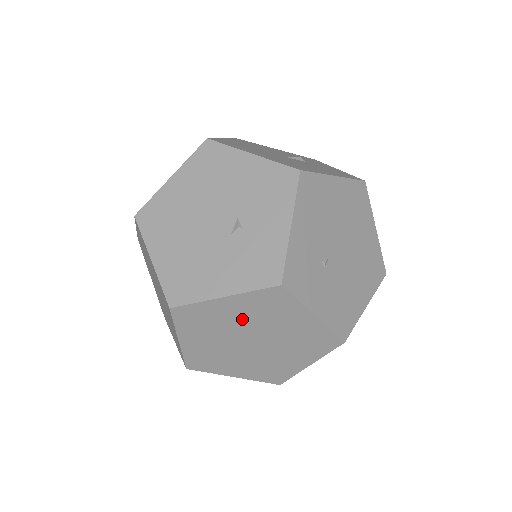
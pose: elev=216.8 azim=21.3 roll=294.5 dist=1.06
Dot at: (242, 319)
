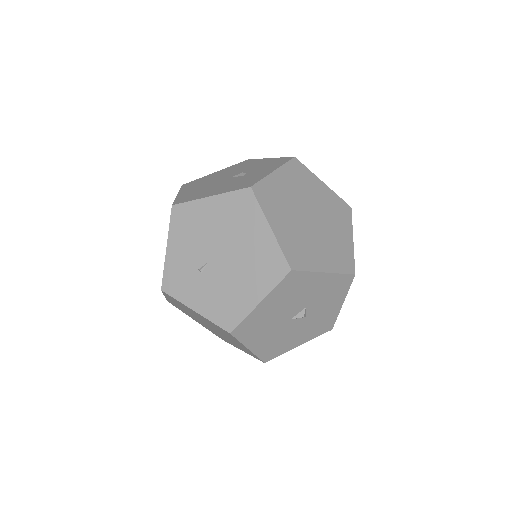
Dot at: (186, 310)
